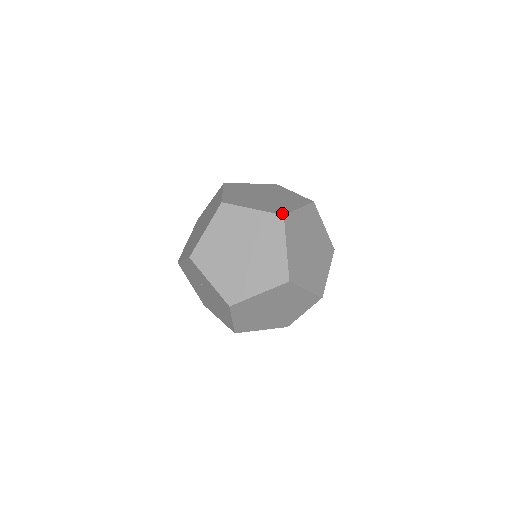
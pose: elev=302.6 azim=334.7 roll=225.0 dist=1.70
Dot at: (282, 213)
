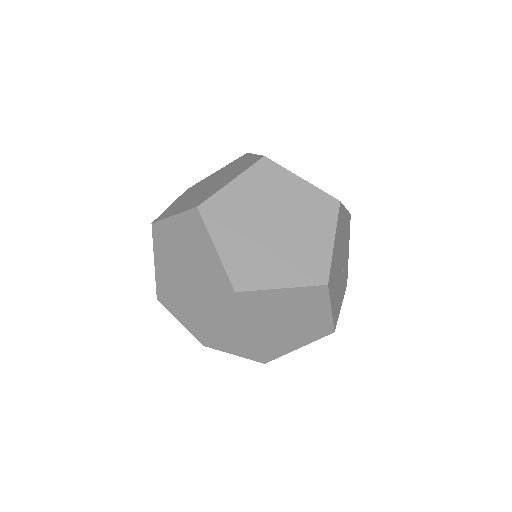
Dot at: (239, 286)
